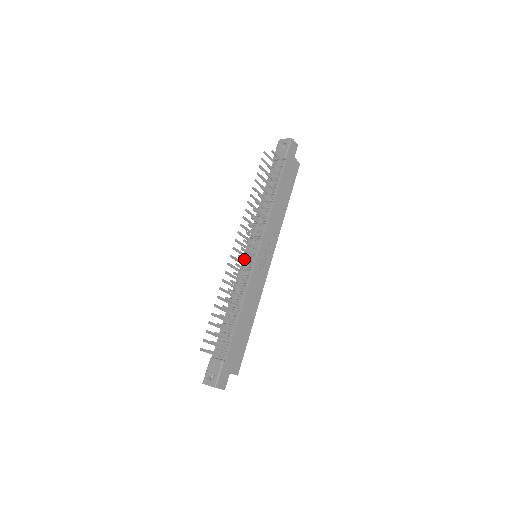
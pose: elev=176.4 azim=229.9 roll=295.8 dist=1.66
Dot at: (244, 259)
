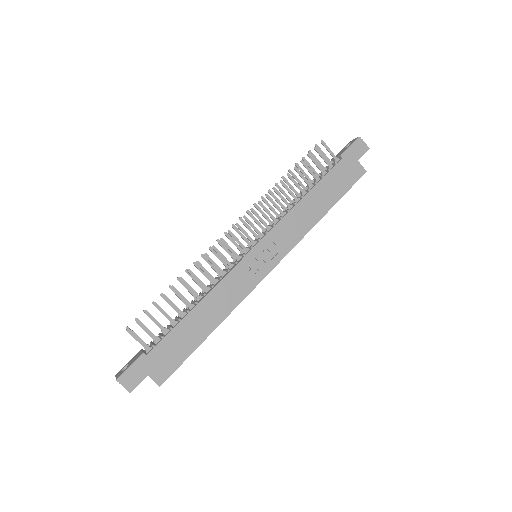
Dot at: (229, 246)
